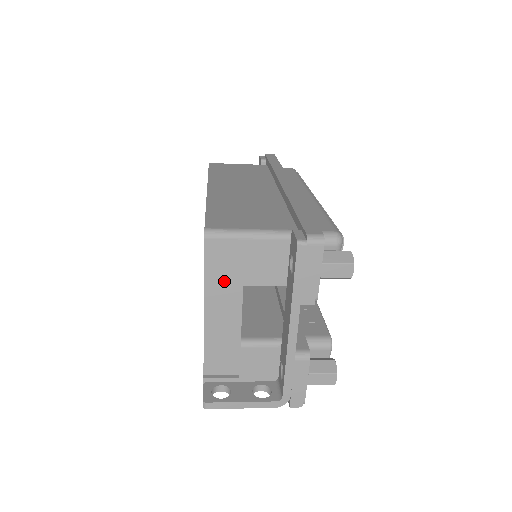
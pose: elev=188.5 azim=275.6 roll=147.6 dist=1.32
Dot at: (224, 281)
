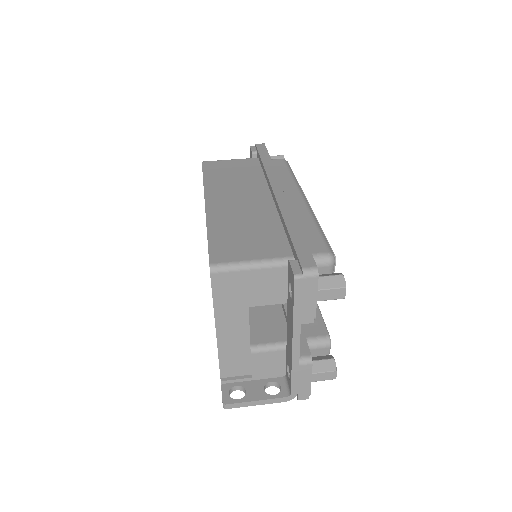
Dot at: (231, 305)
